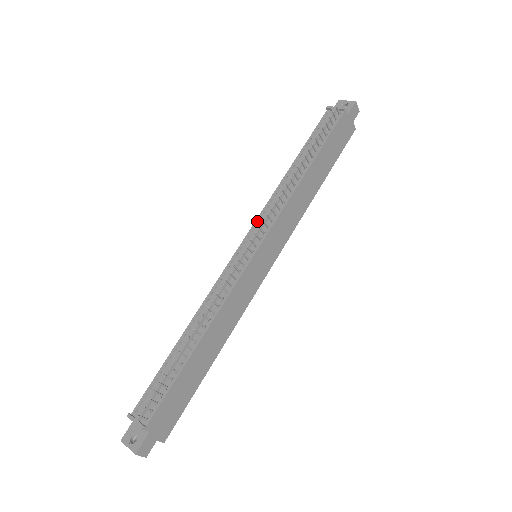
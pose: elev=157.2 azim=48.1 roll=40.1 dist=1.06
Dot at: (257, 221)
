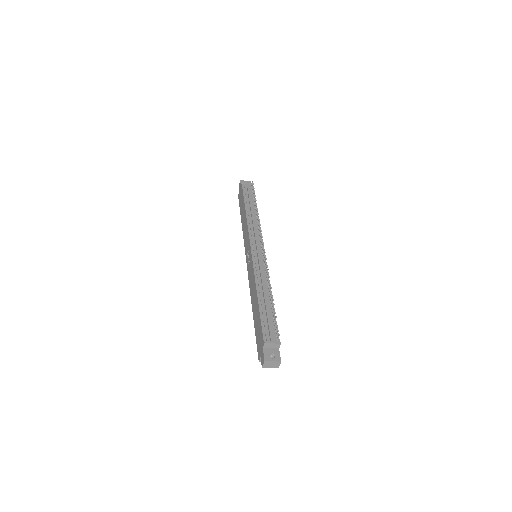
Dot at: (250, 236)
